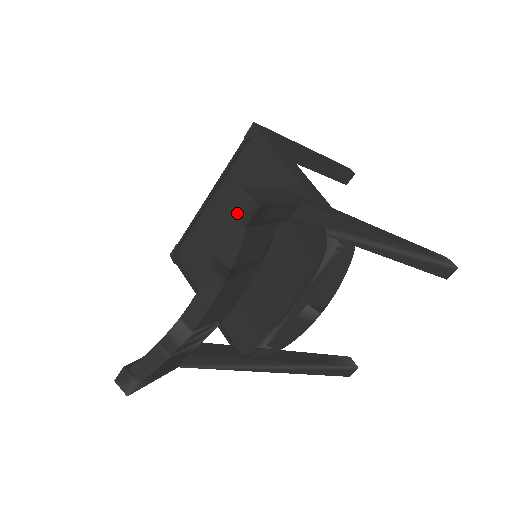
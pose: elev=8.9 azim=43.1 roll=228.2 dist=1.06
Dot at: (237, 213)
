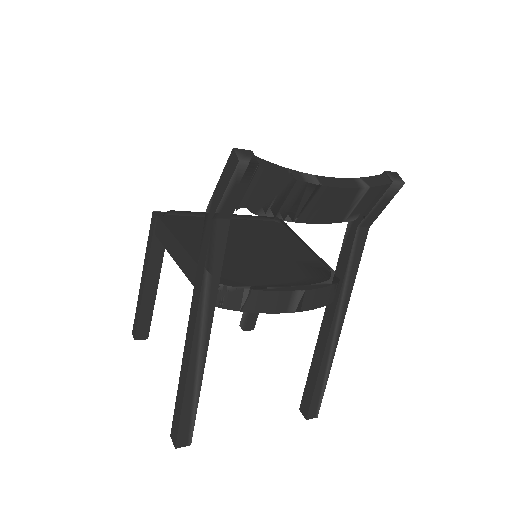
Dot at: (390, 175)
